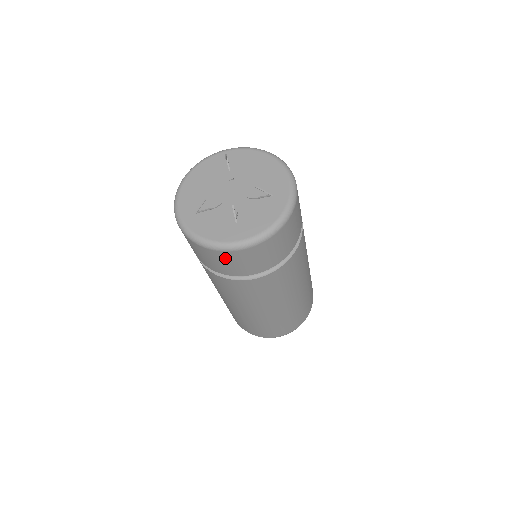
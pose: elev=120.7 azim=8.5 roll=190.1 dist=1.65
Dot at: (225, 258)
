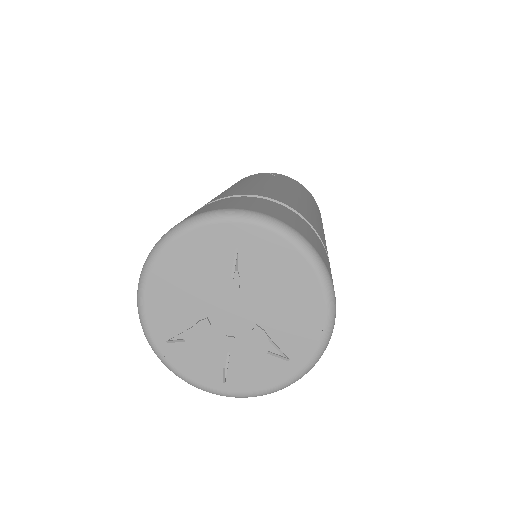
Dot at: occluded
